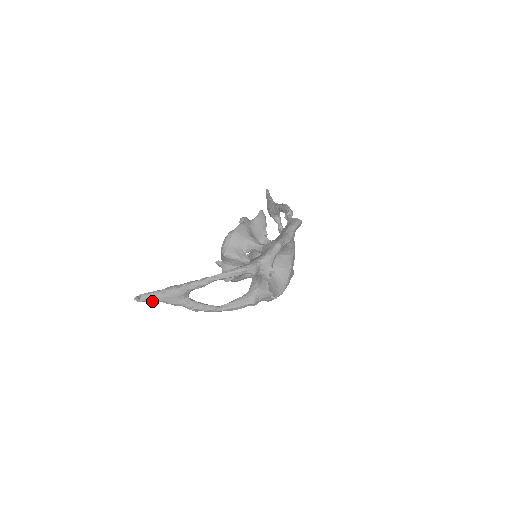
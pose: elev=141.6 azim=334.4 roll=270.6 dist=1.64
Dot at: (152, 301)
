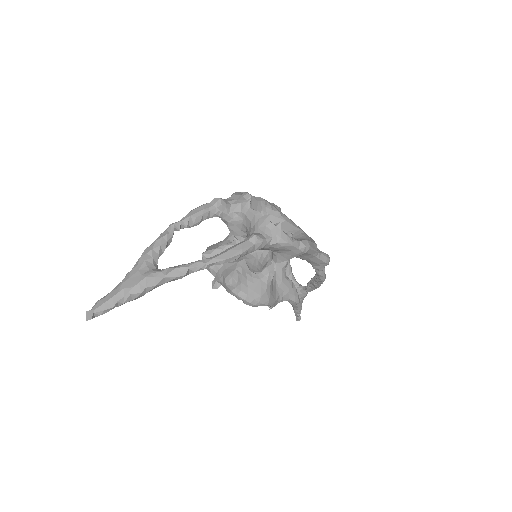
Dot at: (111, 305)
